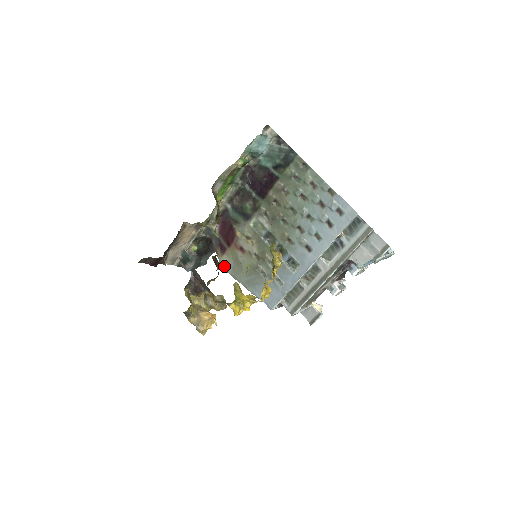
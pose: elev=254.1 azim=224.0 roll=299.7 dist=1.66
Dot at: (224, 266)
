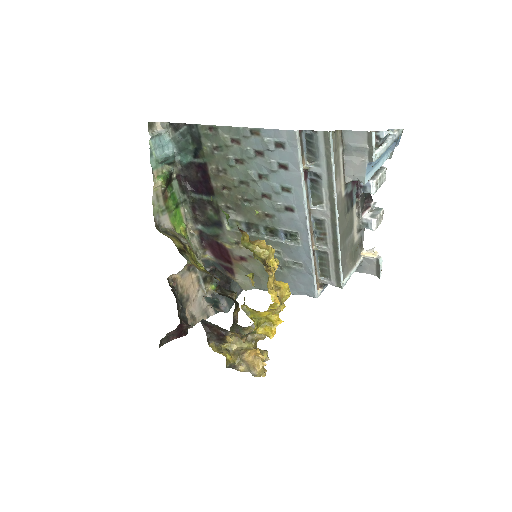
Dot at: (245, 286)
